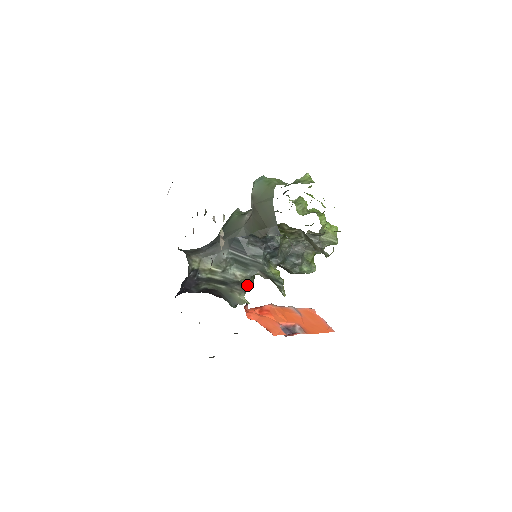
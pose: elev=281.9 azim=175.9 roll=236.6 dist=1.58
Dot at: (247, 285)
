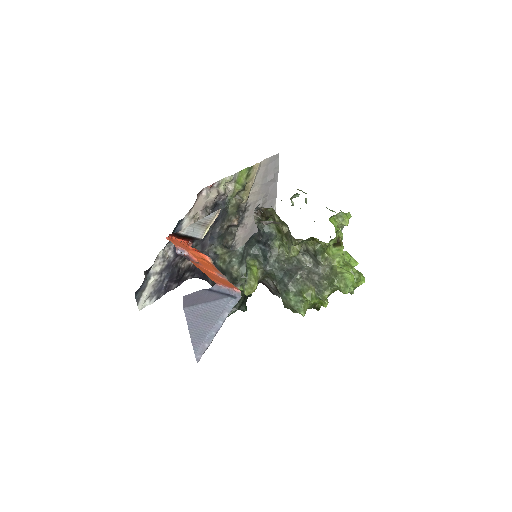
Dot at: (235, 280)
